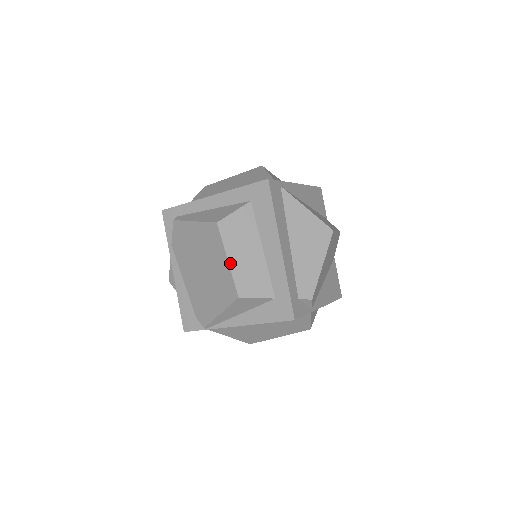
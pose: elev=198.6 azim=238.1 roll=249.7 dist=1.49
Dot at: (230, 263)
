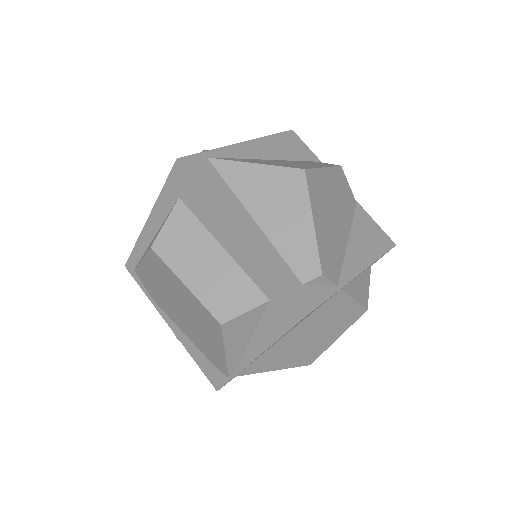
Dot at: (189, 287)
